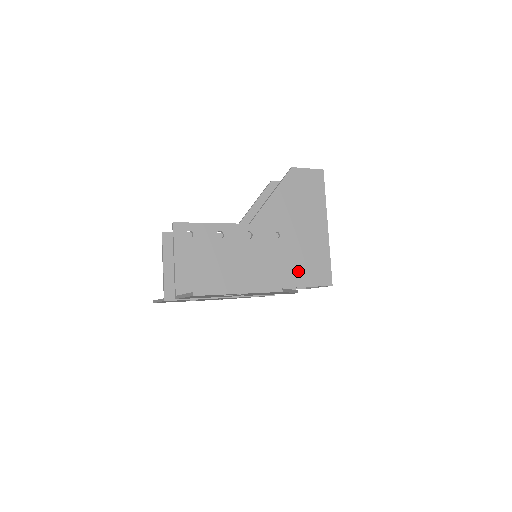
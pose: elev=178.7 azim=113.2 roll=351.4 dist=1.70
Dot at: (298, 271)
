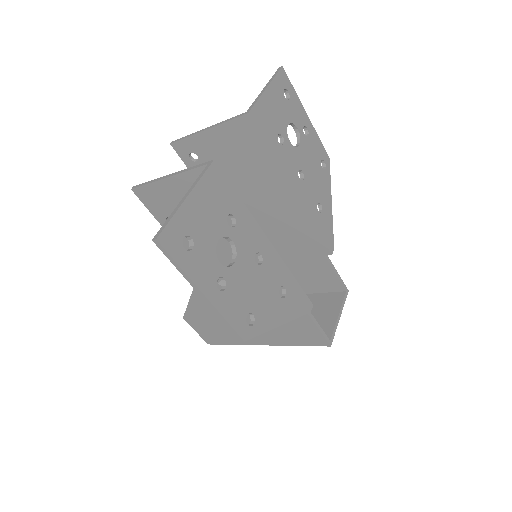
Dot at: (309, 259)
